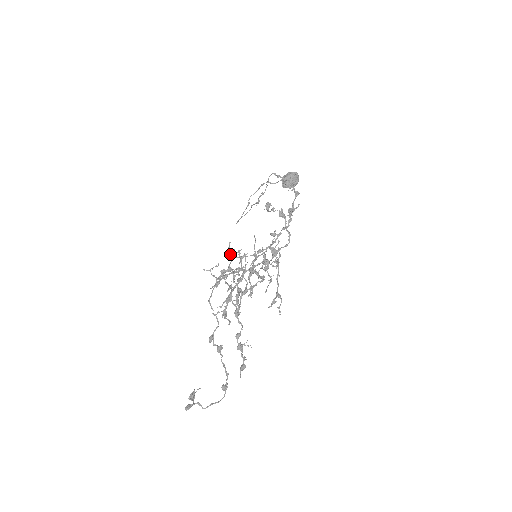
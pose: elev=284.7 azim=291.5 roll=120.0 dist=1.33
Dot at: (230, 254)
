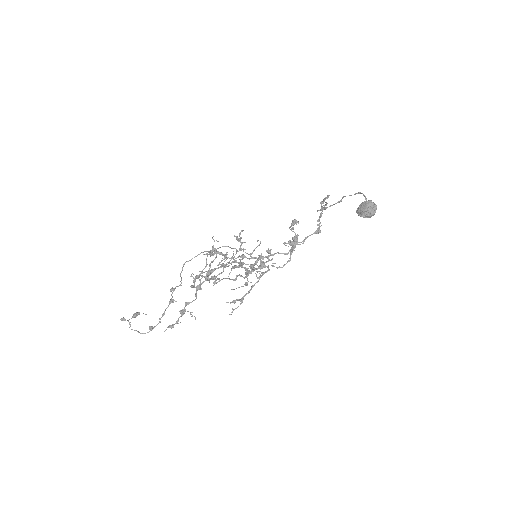
Dot at: occluded
